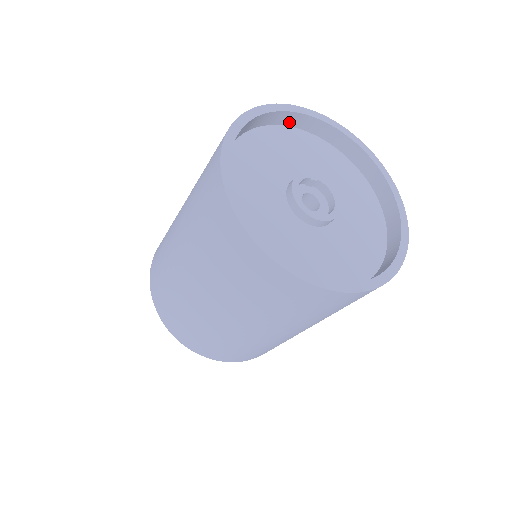
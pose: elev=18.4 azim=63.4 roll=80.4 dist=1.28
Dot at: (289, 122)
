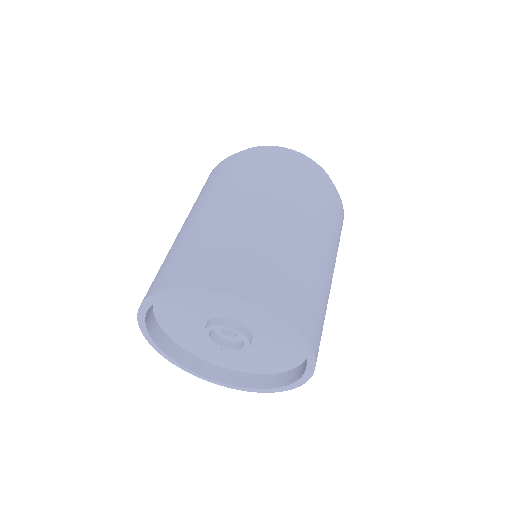
Dot at: occluded
